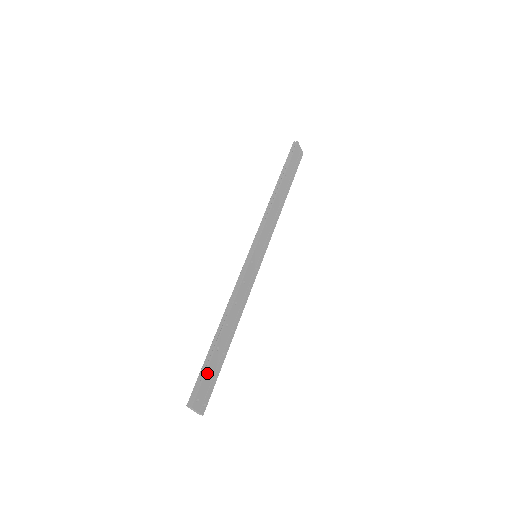
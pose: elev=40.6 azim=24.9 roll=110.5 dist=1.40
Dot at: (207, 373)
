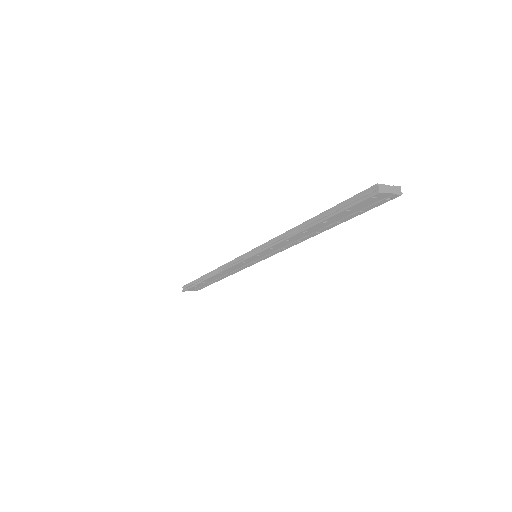
Dot at: (196, 285)
